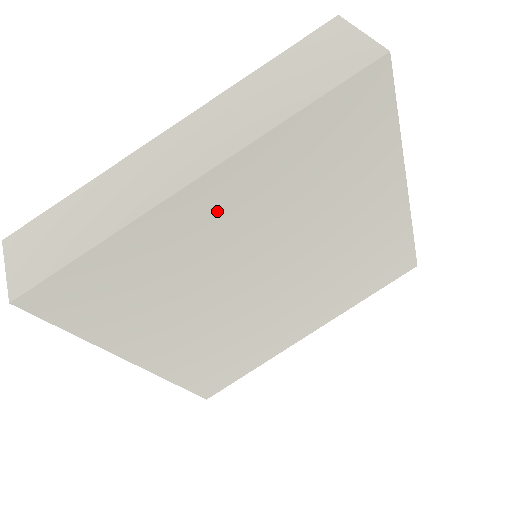
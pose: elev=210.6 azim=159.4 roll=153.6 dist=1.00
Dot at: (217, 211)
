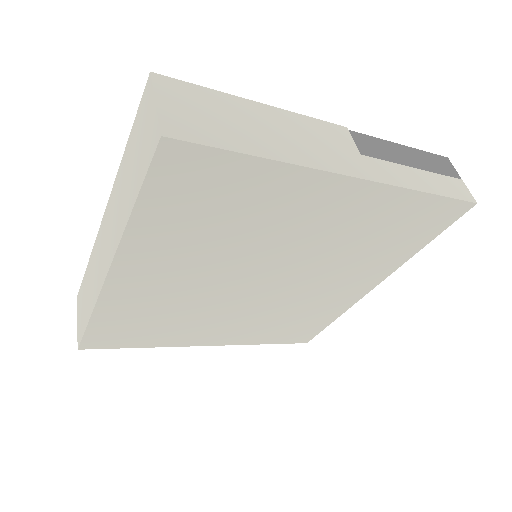
Dot at: (150, 276)
